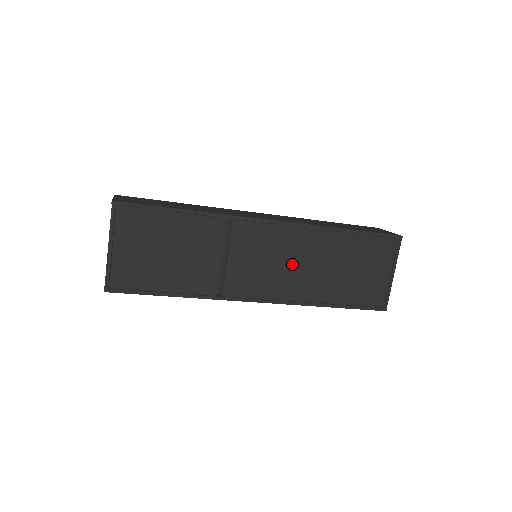
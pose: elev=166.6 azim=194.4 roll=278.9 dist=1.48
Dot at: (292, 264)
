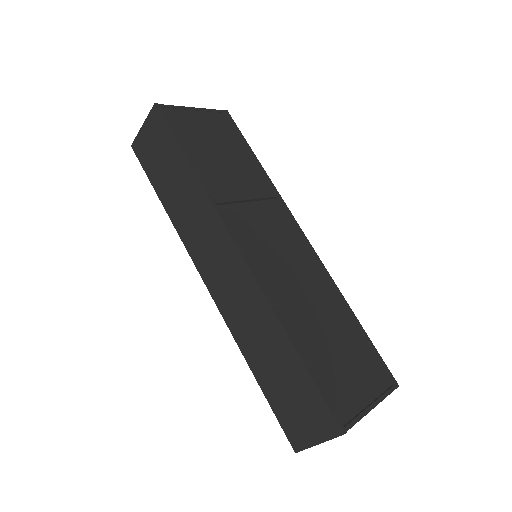
Dot at: (293, 272)
